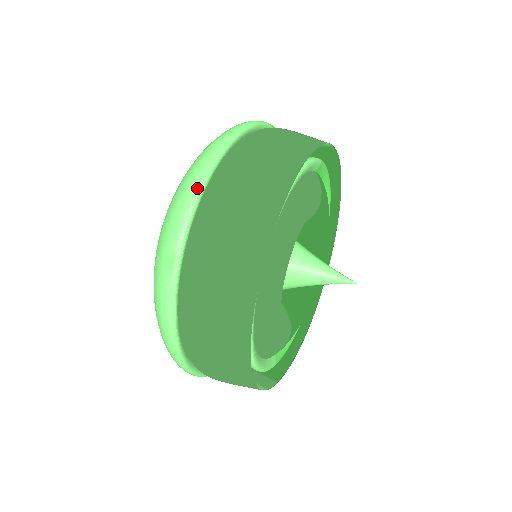
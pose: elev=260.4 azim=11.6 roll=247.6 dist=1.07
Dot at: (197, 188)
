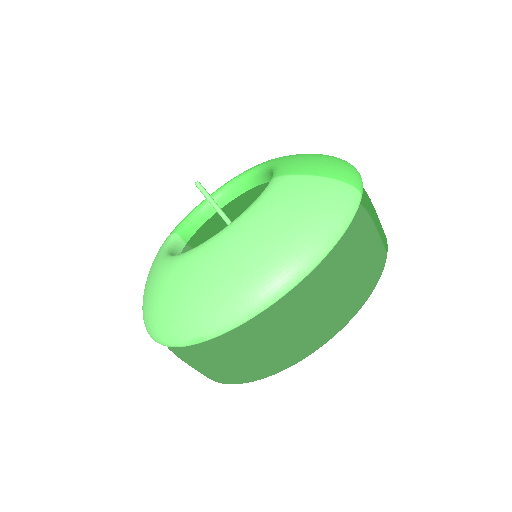
Dot at: (259, 310)
